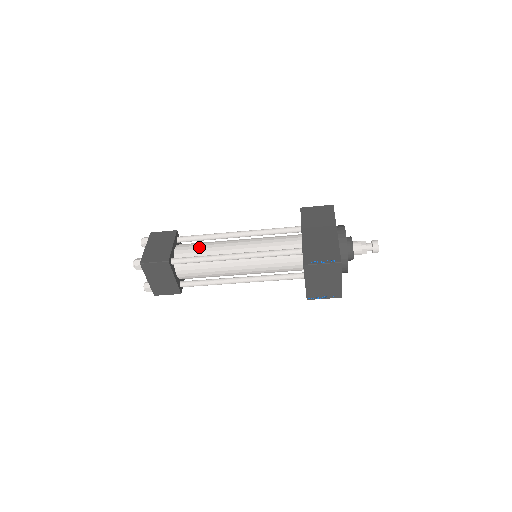
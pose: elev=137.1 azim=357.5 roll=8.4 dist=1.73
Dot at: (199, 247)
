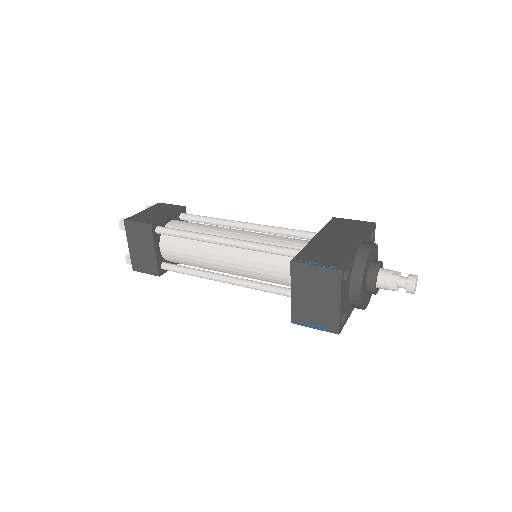
Dot at: (195, 225)
